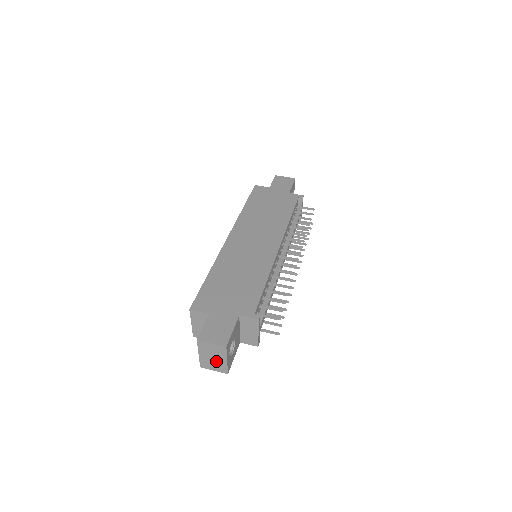
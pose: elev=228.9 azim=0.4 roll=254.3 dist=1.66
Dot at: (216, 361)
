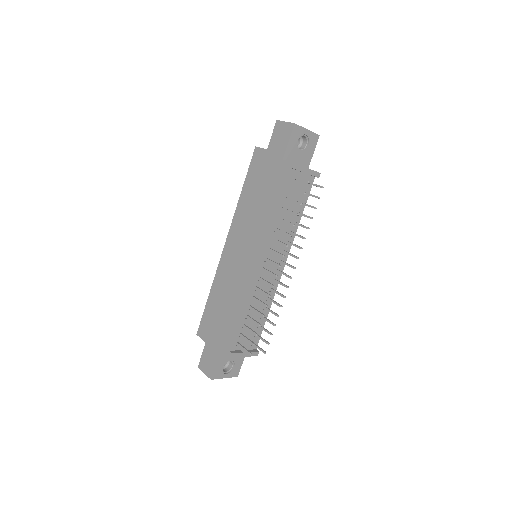
Dot at: occluded
